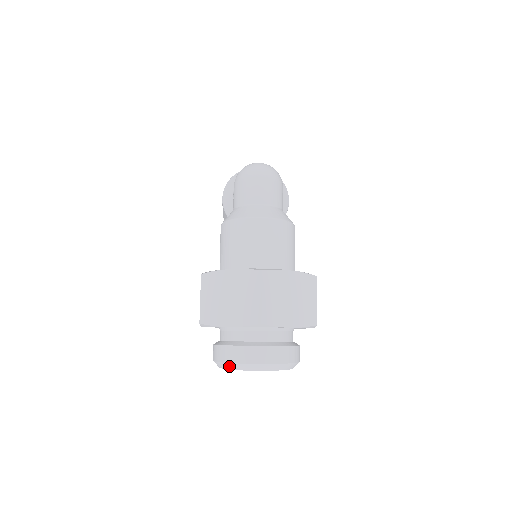
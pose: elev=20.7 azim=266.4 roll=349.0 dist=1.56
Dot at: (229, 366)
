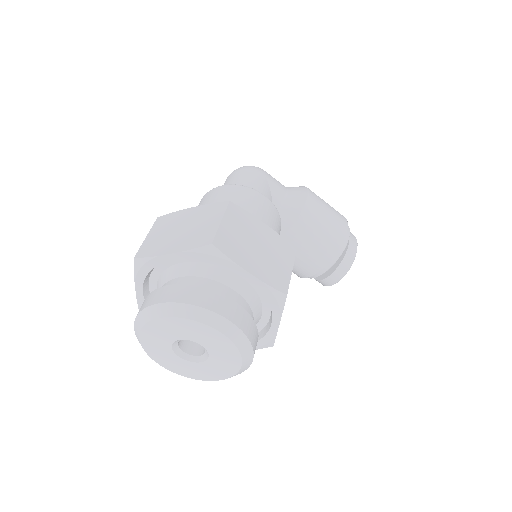
Dot at: (139, 341)
